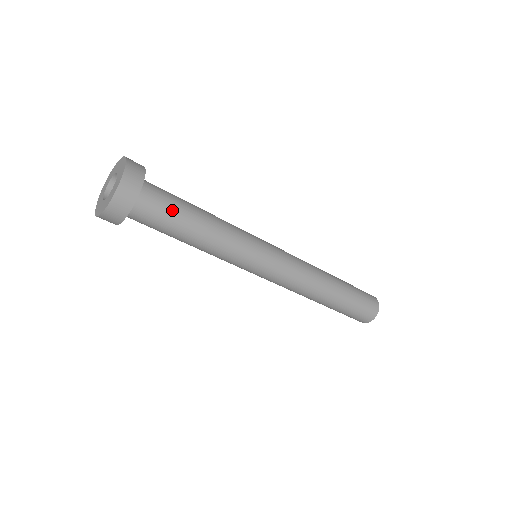
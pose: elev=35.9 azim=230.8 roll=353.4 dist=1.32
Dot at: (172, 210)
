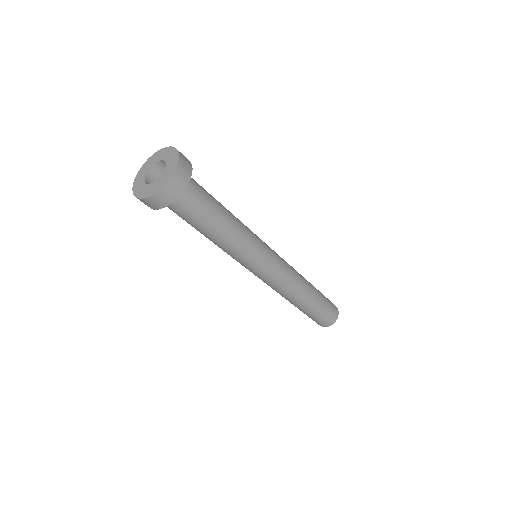
Dot at: (208, 197)
